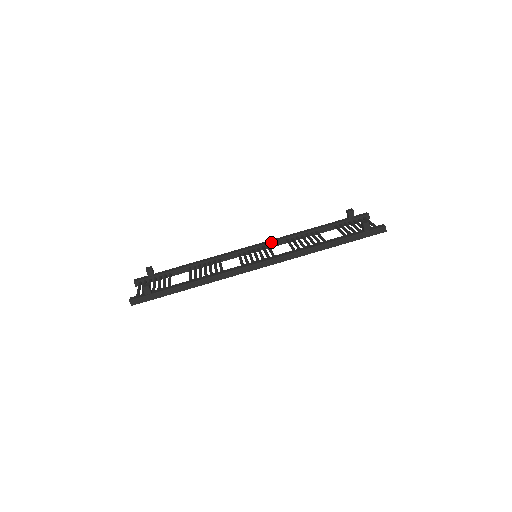
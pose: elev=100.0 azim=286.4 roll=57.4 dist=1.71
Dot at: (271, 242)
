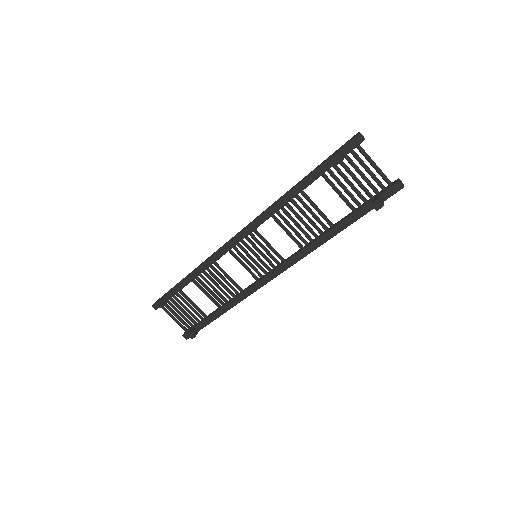
Dot at: (256, 229)
